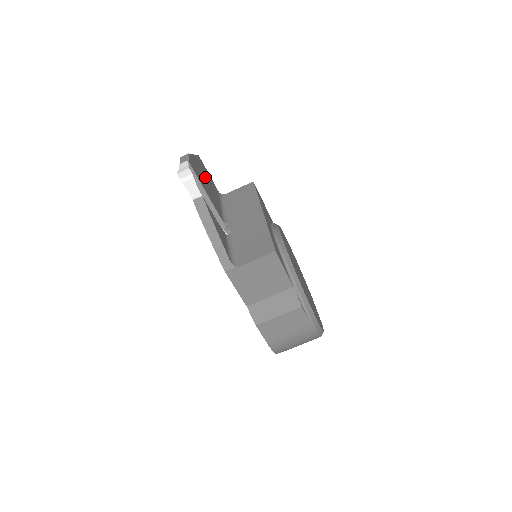
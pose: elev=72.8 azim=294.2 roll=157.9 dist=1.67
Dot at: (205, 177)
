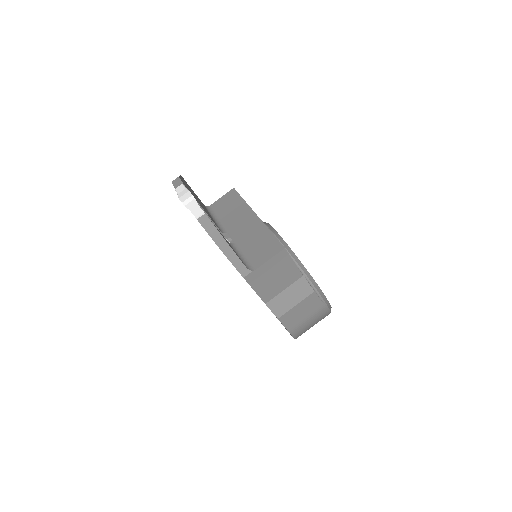
Dot at: occluded
